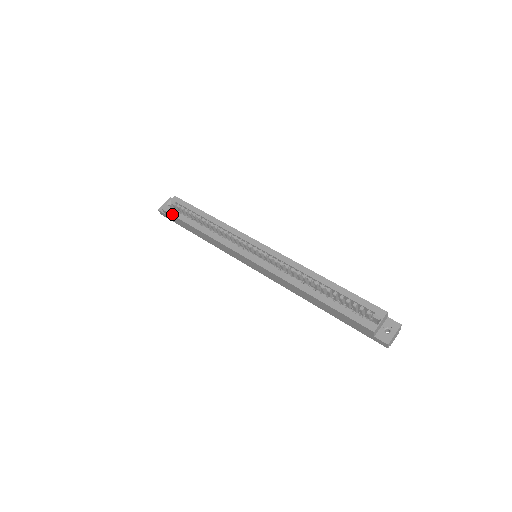
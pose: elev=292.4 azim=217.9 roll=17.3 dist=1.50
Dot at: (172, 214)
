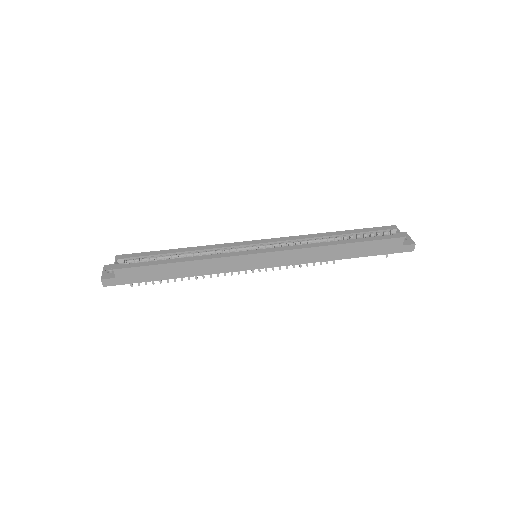
Dot at: (133, 266)
